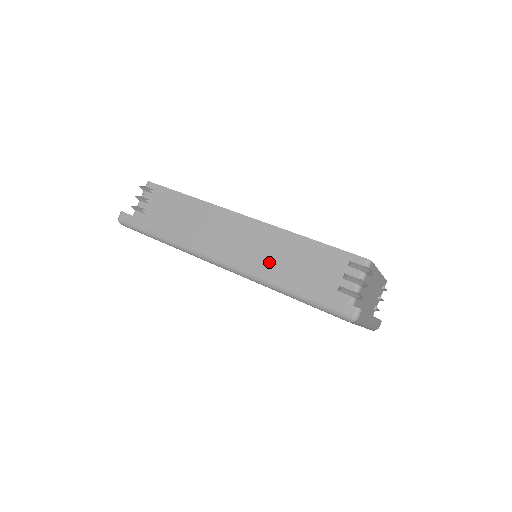
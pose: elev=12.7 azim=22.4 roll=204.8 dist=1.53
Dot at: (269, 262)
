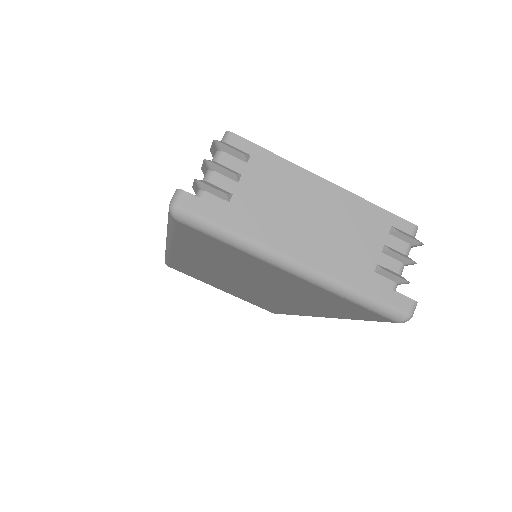
Dot at: occluded
